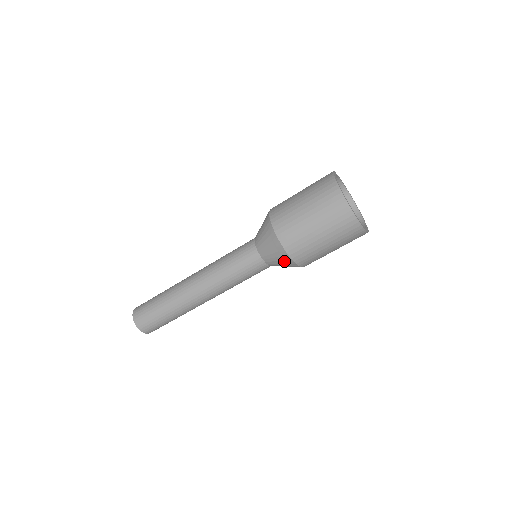
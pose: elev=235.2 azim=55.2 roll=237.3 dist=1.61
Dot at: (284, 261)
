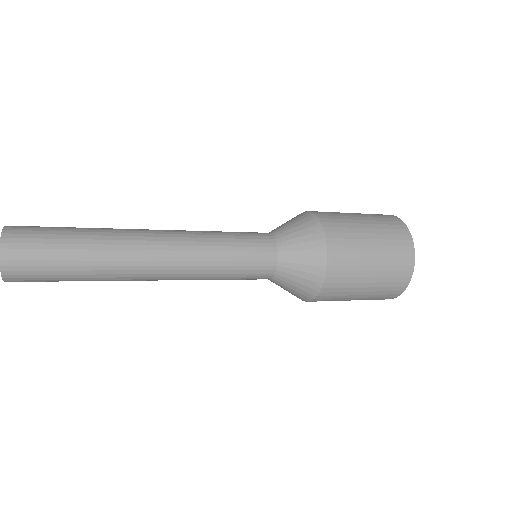
Dot at: (302, 291)
